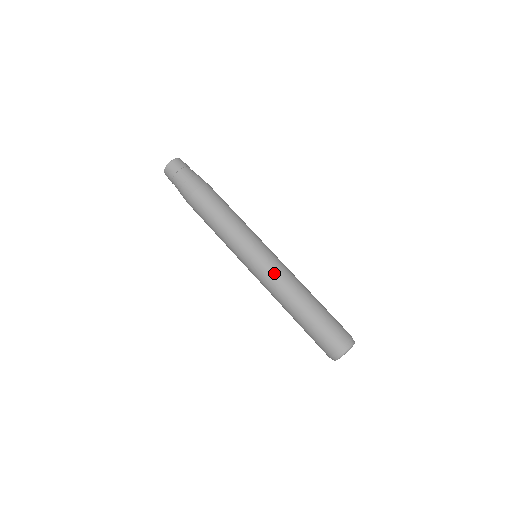
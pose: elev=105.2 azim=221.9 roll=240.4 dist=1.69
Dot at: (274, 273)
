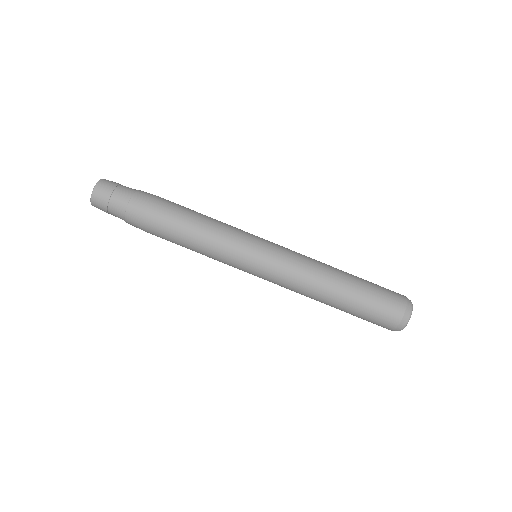
Dot at: (292, 263)
